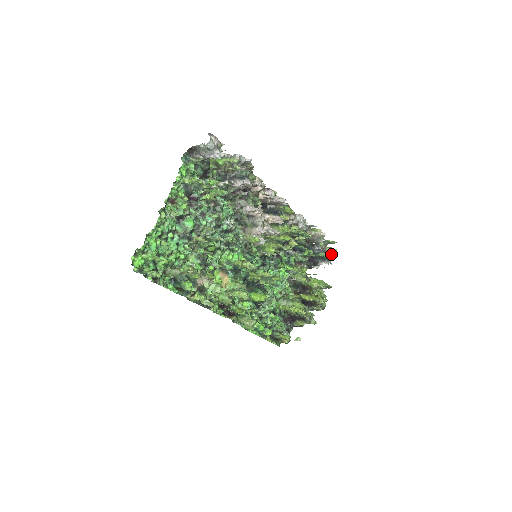
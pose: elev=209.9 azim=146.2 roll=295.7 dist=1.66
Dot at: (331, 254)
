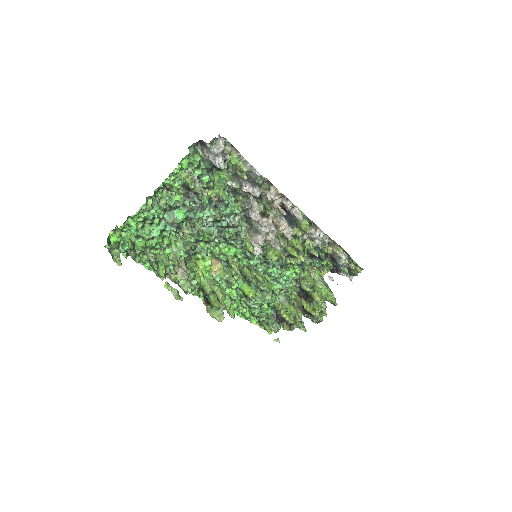
Dot at: (355, 271)
